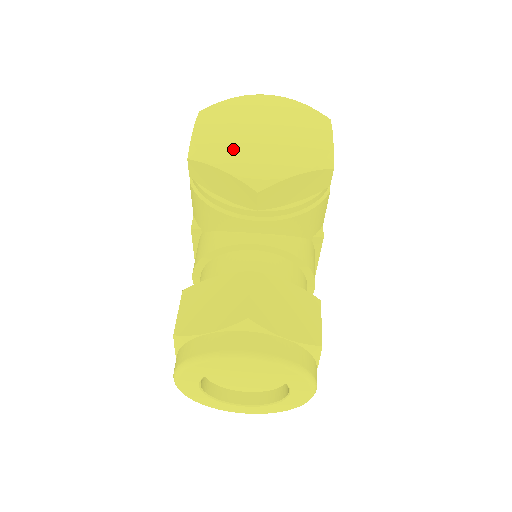
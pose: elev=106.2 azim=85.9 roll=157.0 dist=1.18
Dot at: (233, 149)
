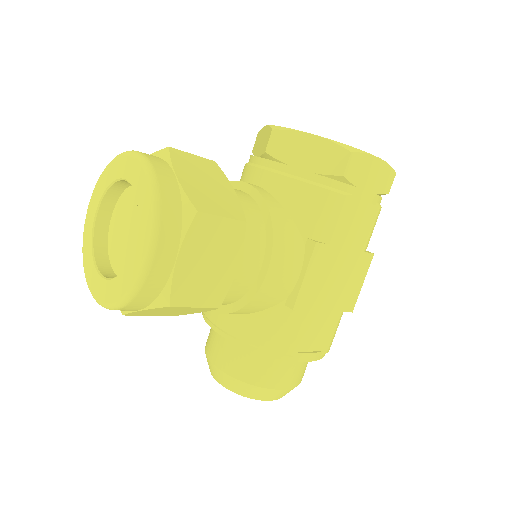
Dot at: occluded
